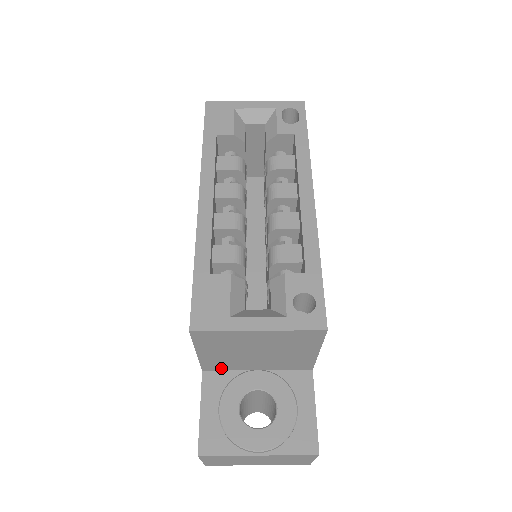
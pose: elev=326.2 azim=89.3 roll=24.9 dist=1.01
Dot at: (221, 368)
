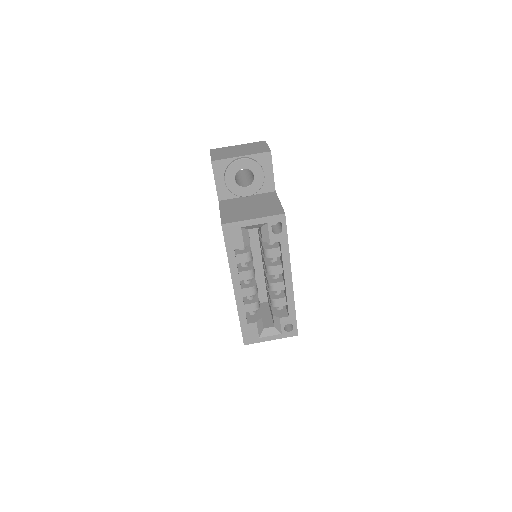
Dot at: occluded
